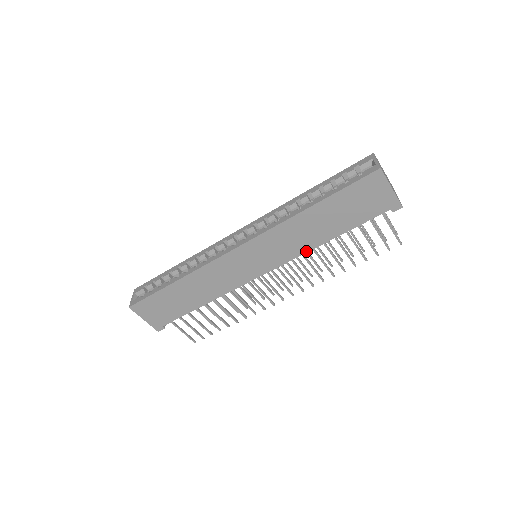
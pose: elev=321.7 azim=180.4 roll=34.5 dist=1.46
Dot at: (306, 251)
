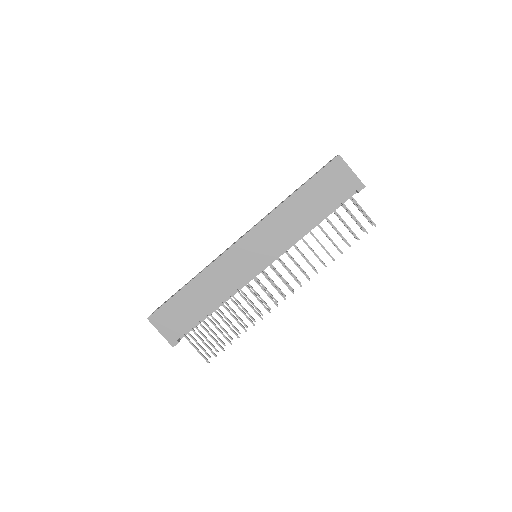
Dot at: (296, 238)
